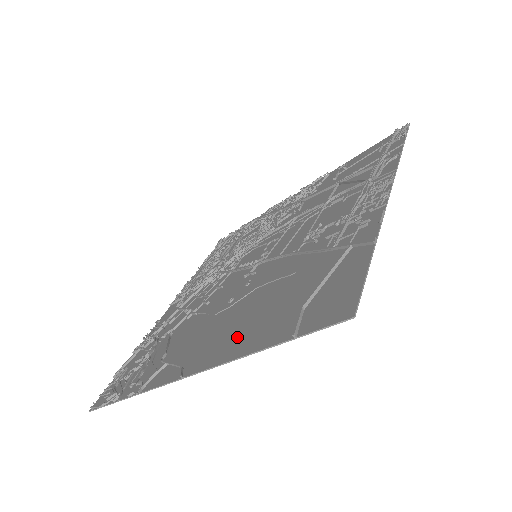
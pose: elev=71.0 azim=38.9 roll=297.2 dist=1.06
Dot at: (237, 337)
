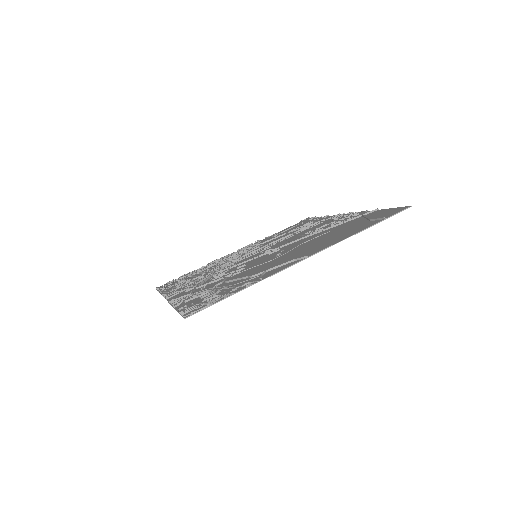
Dot at: (330, 241)
